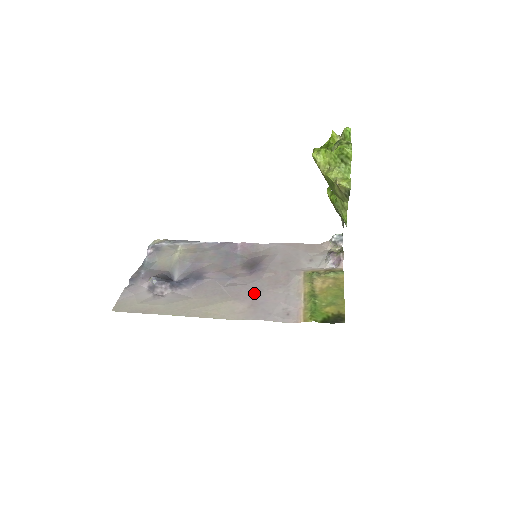
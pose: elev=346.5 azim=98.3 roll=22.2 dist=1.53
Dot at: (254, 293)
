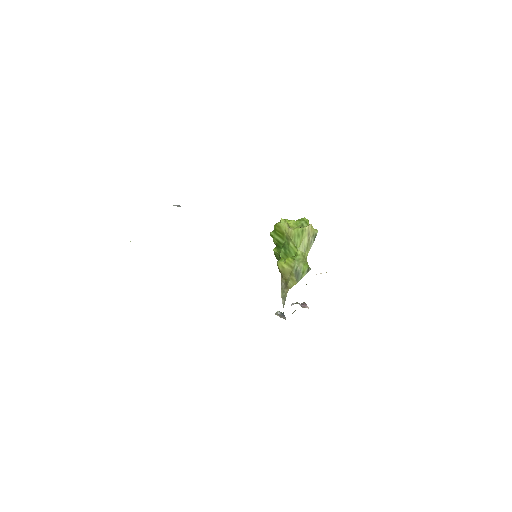
Dot at: occluded
